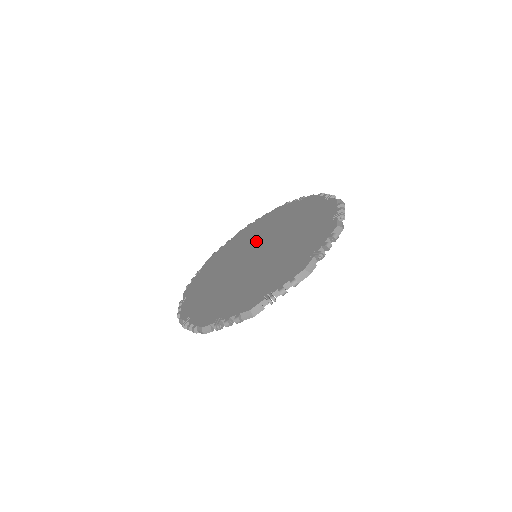
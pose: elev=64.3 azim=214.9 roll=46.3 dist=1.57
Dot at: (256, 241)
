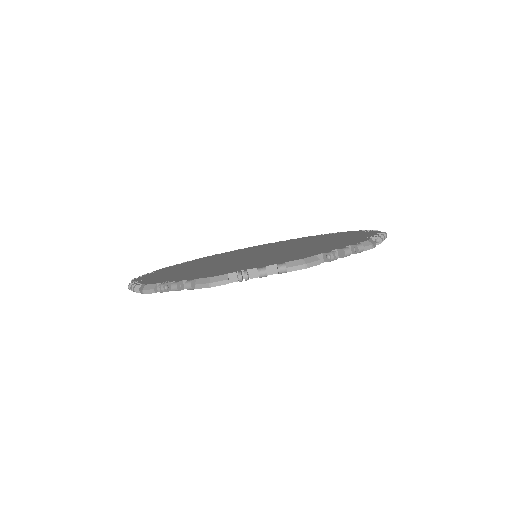
Dot at: (228, 257)
